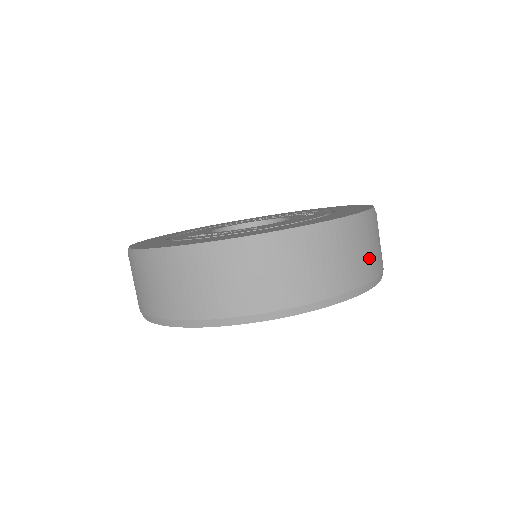
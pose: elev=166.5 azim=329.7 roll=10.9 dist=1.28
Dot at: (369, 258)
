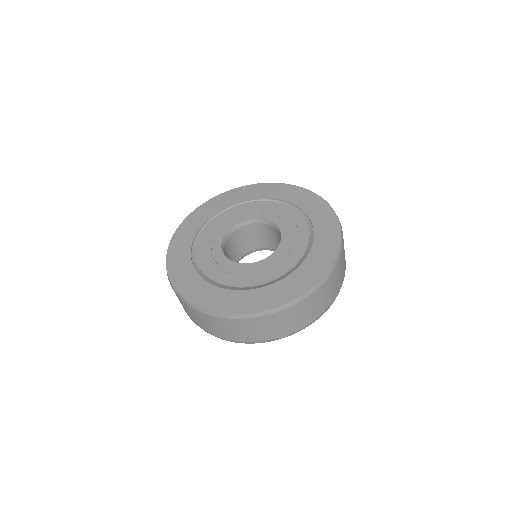
Dot at: (287, 325)
